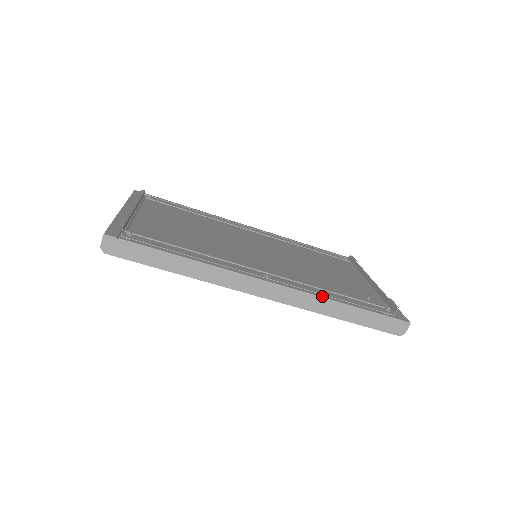
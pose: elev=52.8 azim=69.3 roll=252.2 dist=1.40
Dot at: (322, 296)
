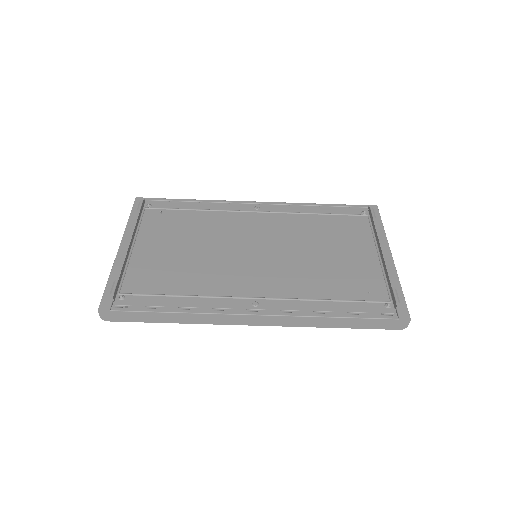
Dot at: (311, 315)
